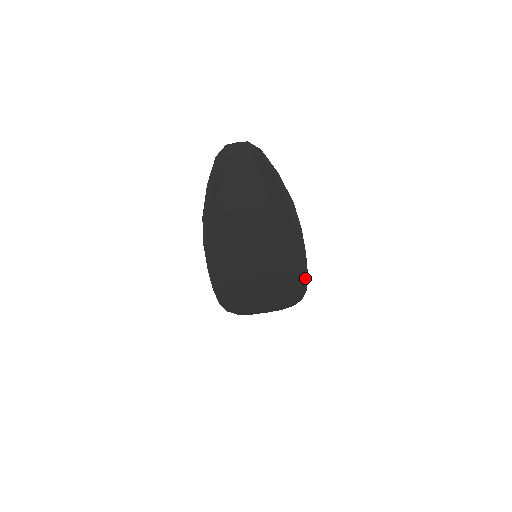
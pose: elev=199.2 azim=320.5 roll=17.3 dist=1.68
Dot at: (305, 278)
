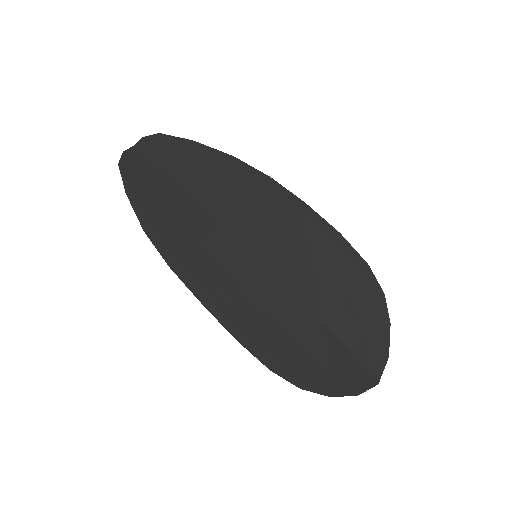
Dot at: (344, 243)
